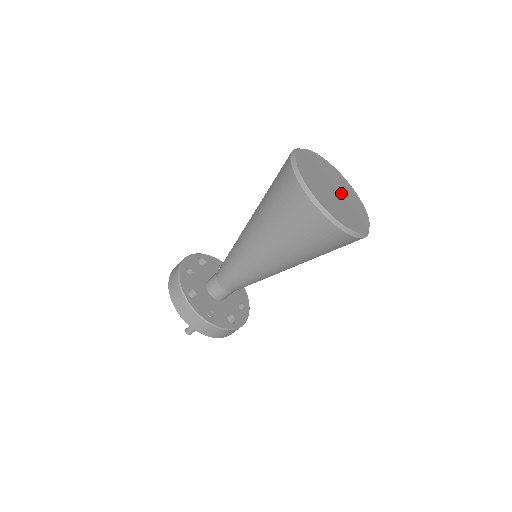
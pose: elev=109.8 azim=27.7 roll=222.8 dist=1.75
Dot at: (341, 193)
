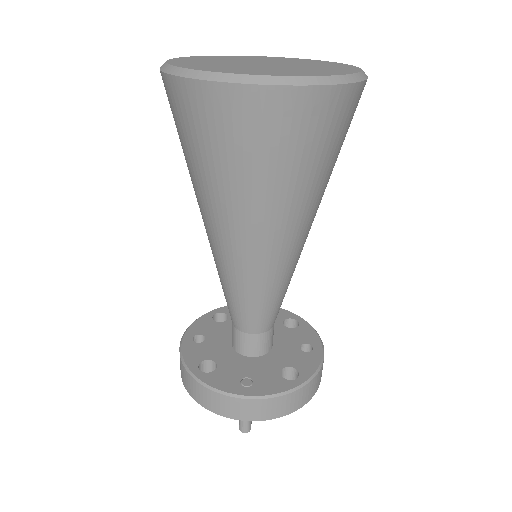
Dot at: (284, 64)
